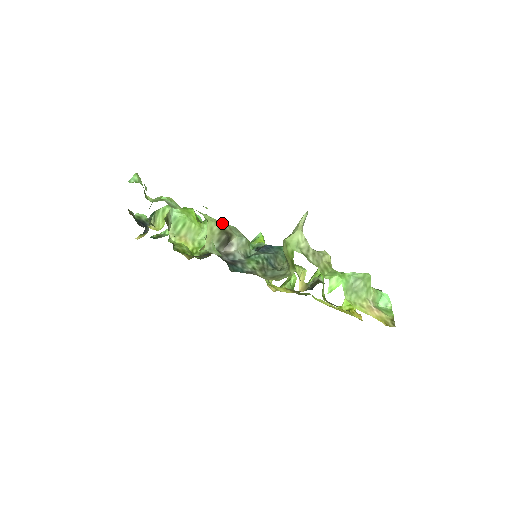
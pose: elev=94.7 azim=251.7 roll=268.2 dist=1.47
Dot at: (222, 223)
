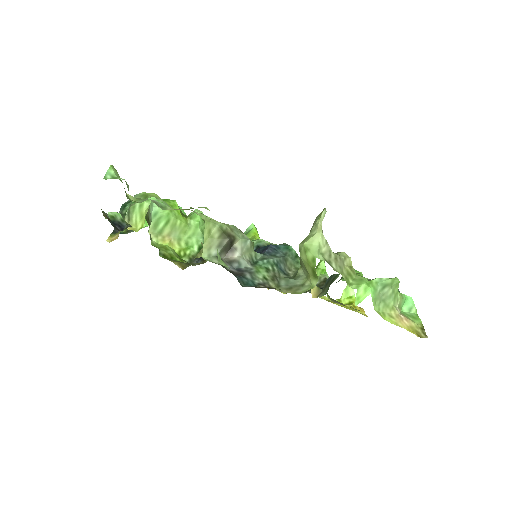
Dot at: (221, 223)
